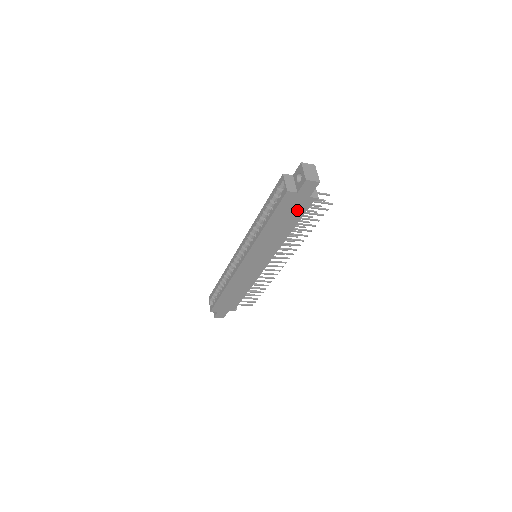
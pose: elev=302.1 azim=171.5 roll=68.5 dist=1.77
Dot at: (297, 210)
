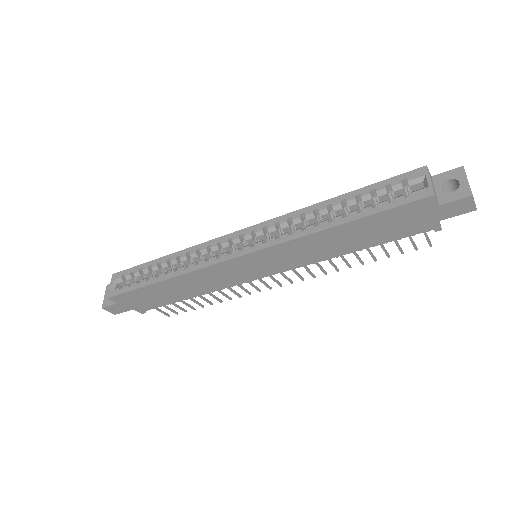
Dot at: (401, 228)
